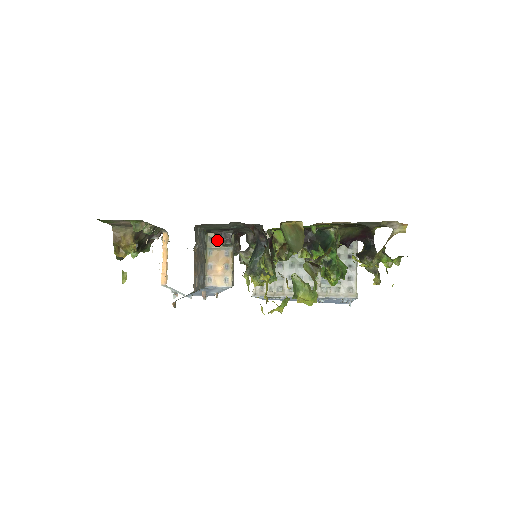
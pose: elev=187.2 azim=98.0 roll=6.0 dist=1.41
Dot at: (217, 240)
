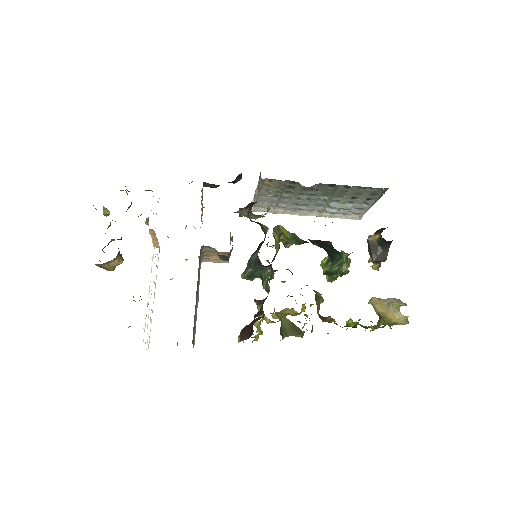
Dot at: (213, 248)
